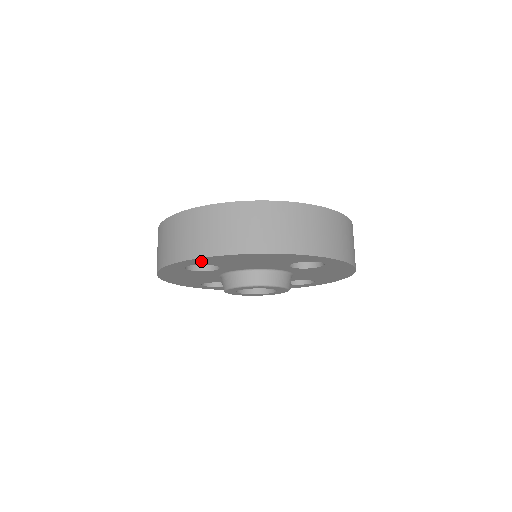
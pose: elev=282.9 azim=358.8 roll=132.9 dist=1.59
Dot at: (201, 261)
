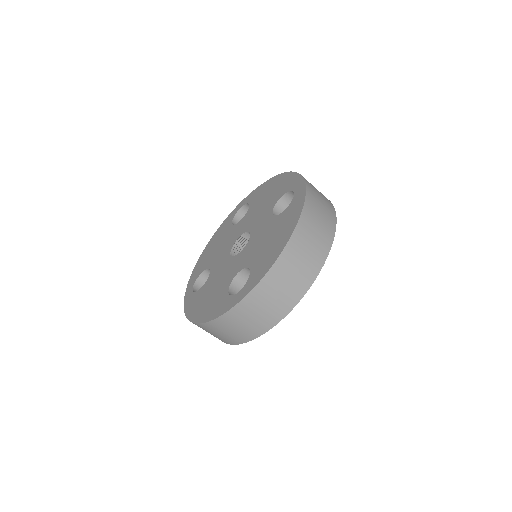
Dot at: occluded
